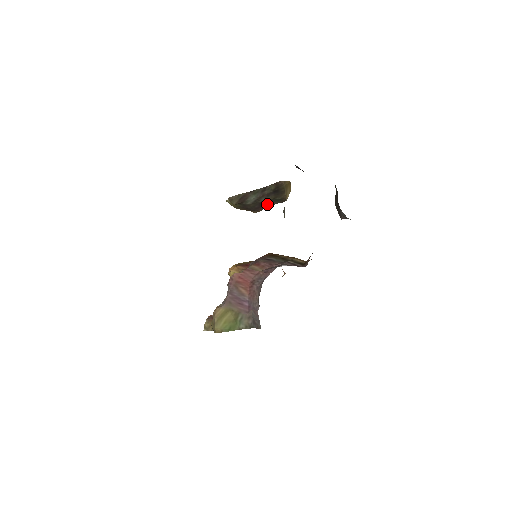
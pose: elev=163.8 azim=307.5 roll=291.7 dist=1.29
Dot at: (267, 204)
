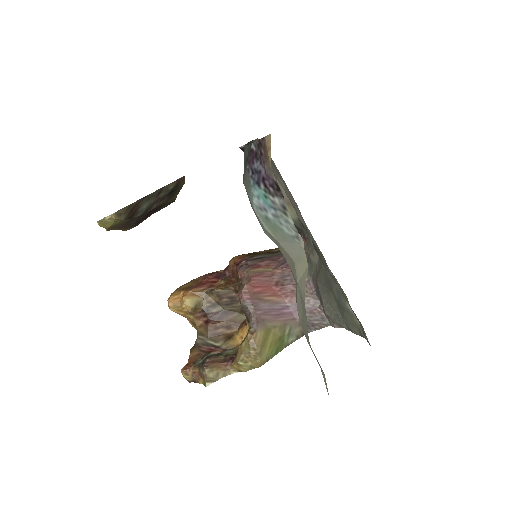
Dot at: (151, 213)
